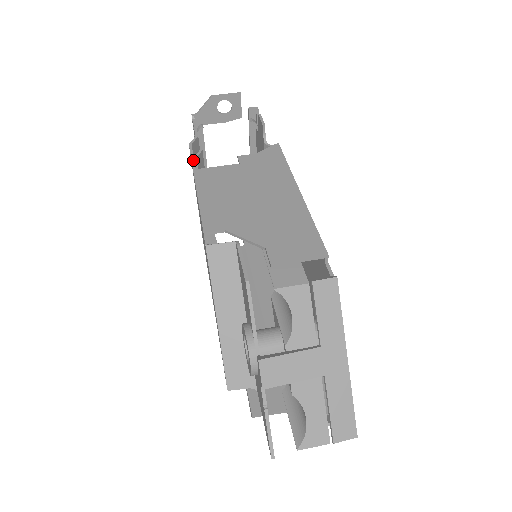
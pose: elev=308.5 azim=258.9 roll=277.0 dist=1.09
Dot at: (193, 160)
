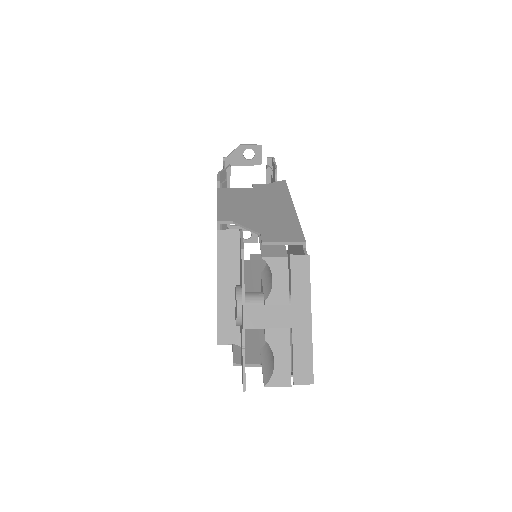
Dot at: (219, 181)
